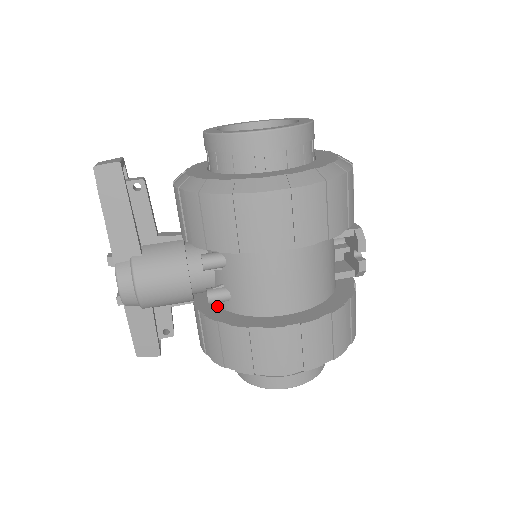
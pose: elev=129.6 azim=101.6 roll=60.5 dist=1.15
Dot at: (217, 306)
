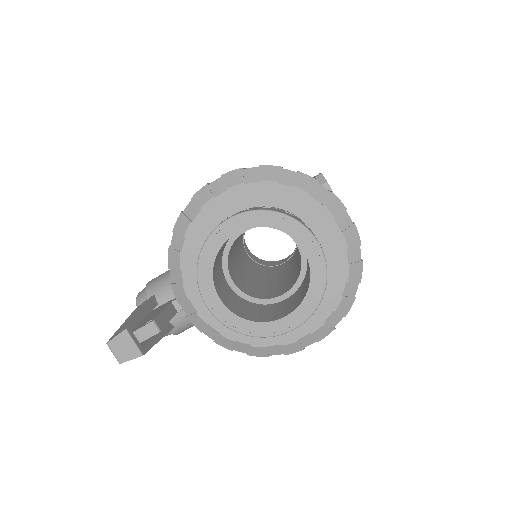
Dot at: occluded
